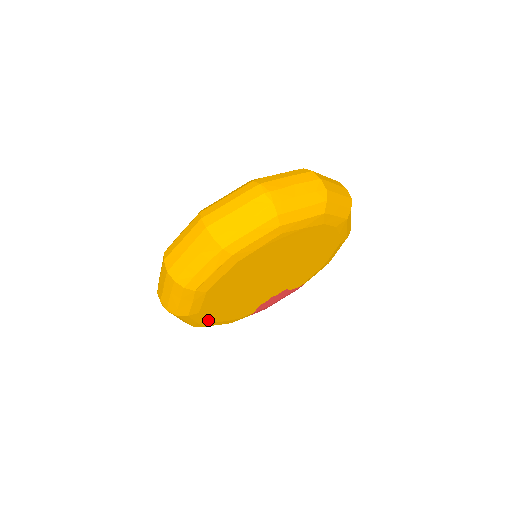
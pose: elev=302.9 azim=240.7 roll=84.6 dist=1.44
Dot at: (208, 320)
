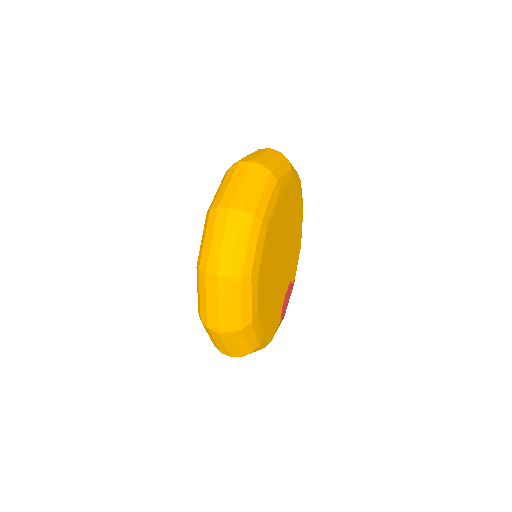
Dot at: (262, 330)
